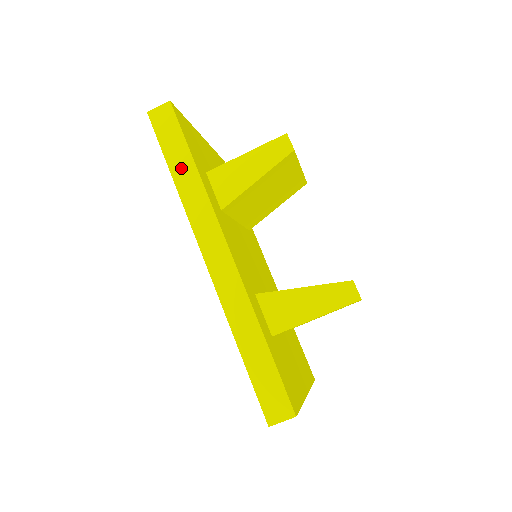
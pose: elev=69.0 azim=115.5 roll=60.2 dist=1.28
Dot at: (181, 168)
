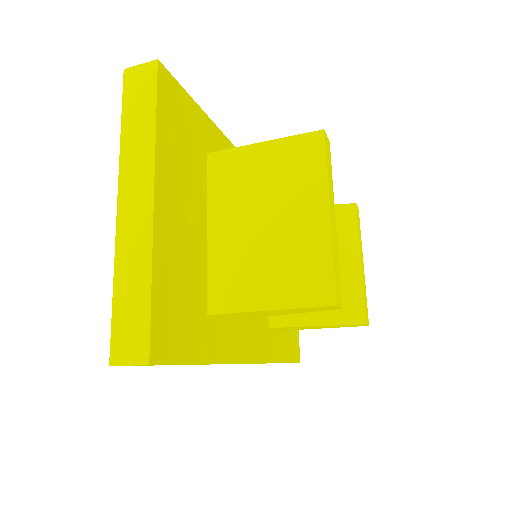
Dot at: occluded
